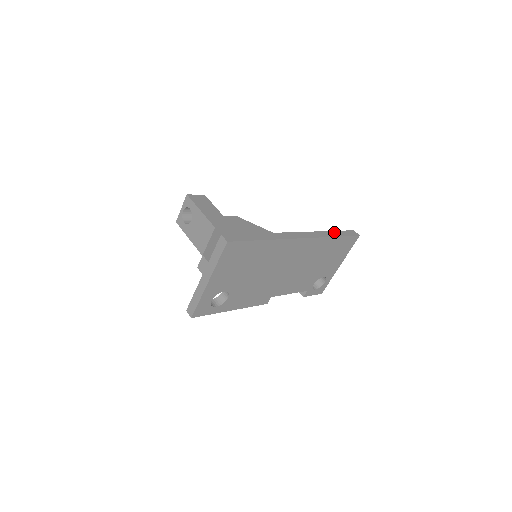
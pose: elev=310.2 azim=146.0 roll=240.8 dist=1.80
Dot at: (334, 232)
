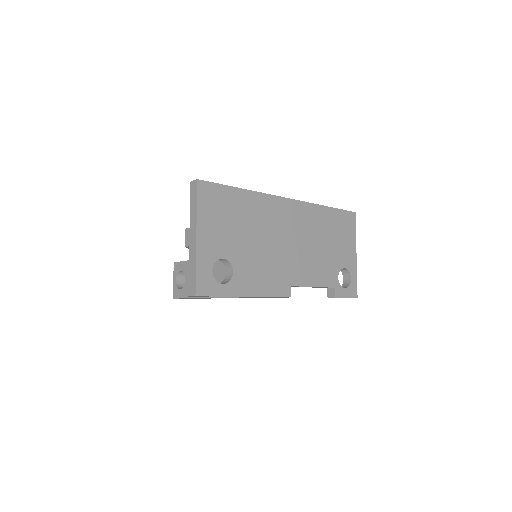
Dot at: occluded
